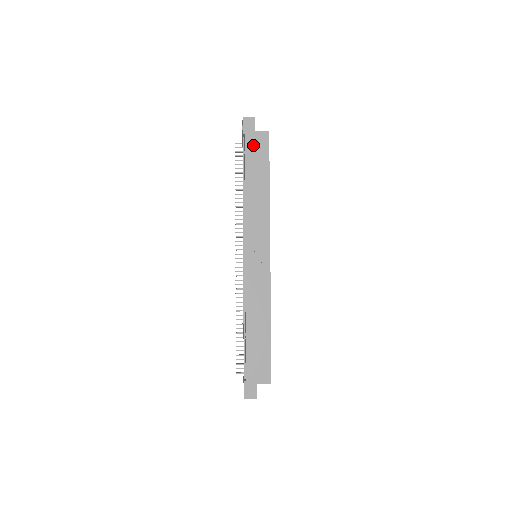
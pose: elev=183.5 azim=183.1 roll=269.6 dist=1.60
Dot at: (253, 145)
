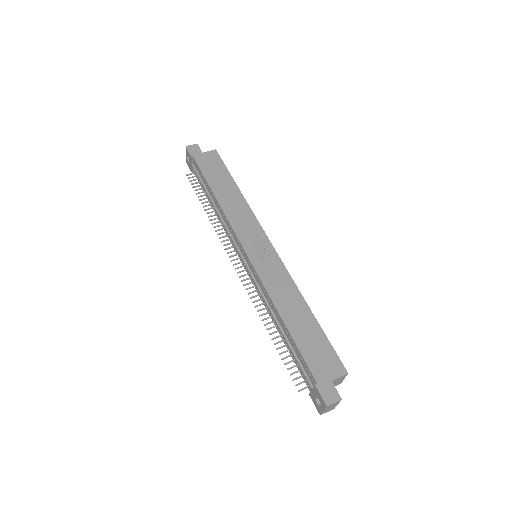
Dot at: (206, 163)
